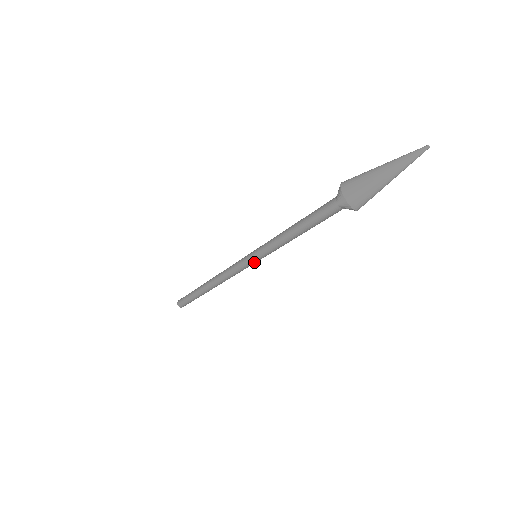
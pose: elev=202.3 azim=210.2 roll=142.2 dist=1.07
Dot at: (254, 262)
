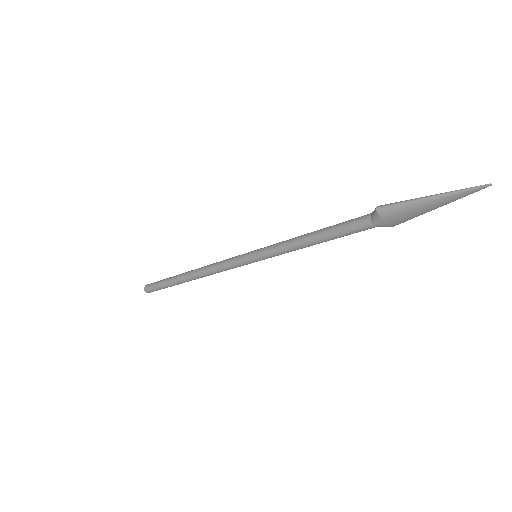
Dot at: (255, 261)
